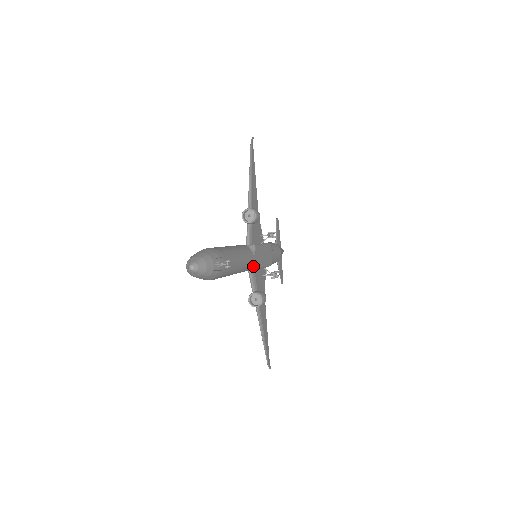
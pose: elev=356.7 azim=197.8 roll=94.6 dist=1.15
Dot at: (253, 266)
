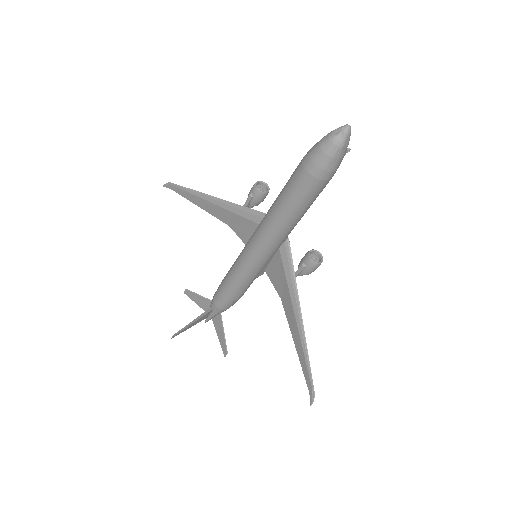
Dot at: occluded
